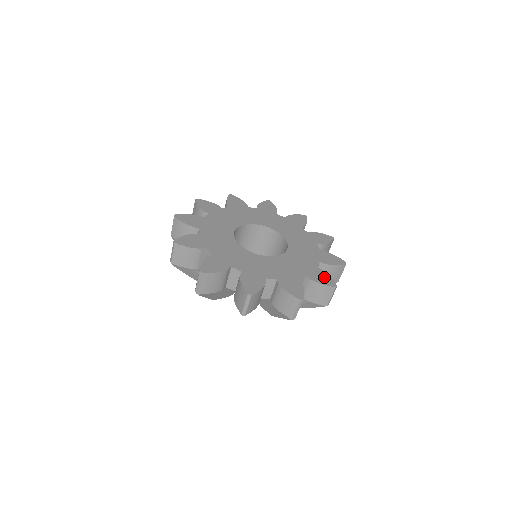
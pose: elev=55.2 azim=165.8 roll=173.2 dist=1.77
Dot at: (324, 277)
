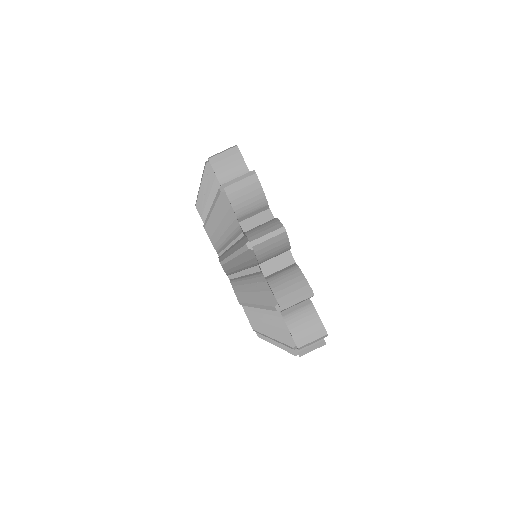
Dot at: occluded
